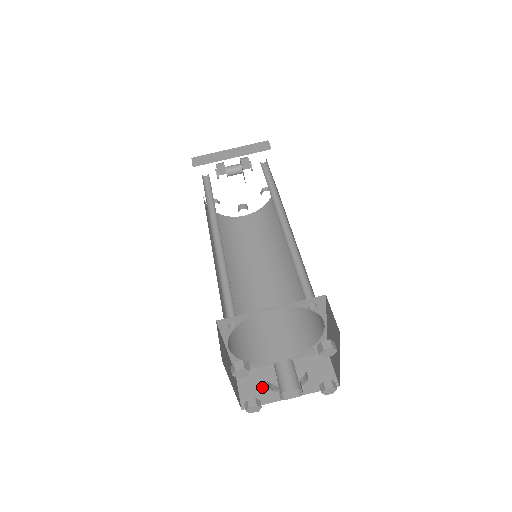
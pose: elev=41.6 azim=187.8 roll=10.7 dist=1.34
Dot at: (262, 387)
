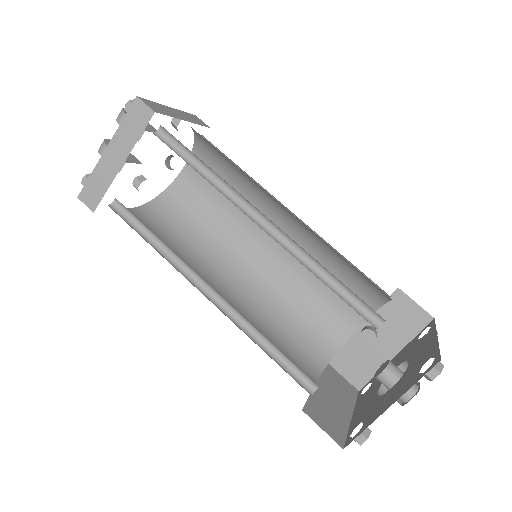
Dot at: (361, 361)
